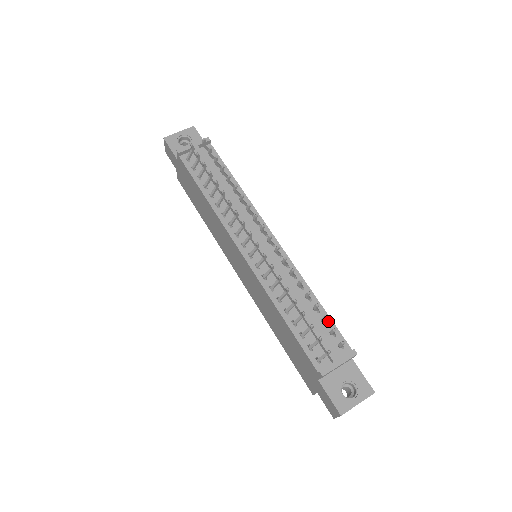
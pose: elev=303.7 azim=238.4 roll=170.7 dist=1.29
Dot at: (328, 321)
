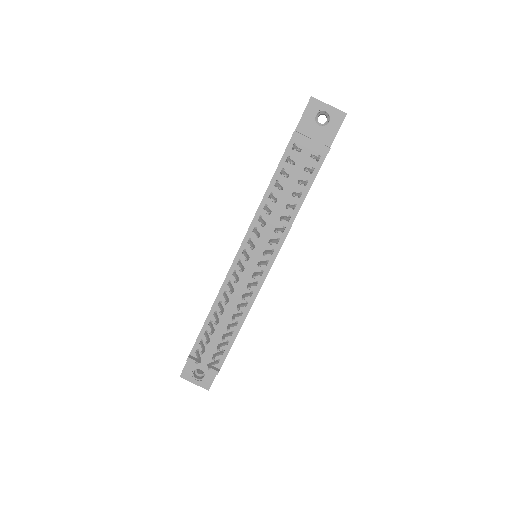
Dot at: (229, 344)
